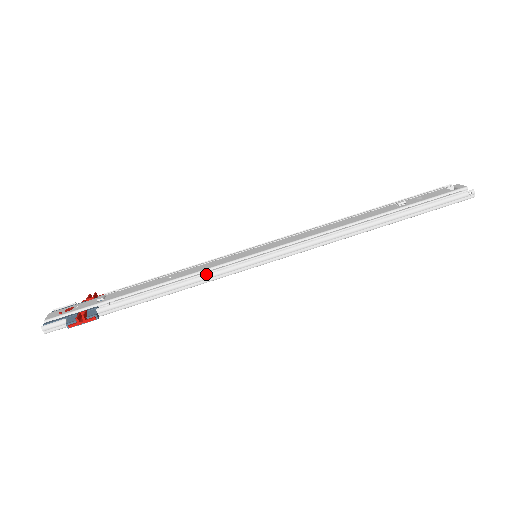
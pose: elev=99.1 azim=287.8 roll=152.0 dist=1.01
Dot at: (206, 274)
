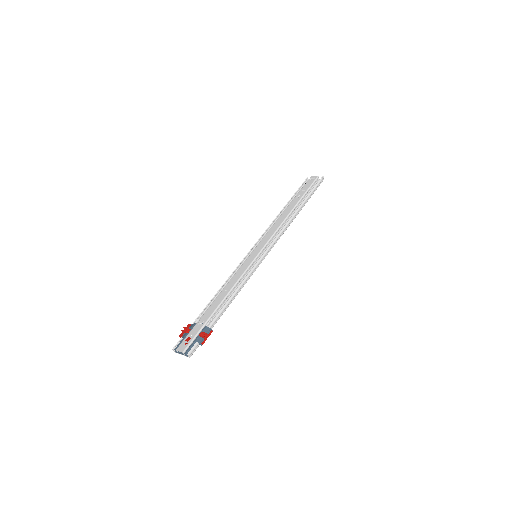
Dot at: (246, 276)
